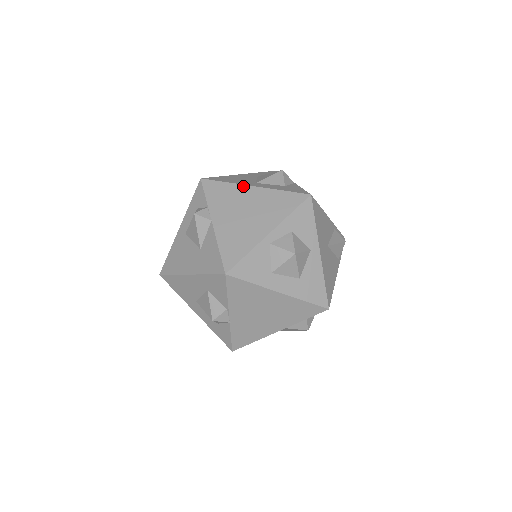
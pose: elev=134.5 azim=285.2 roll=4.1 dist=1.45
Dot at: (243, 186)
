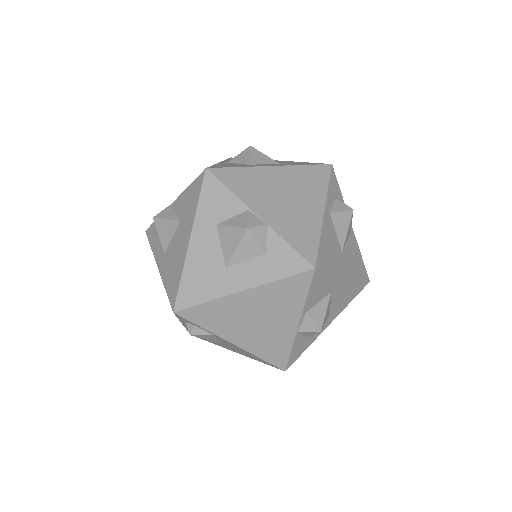
Dot at: occluded
